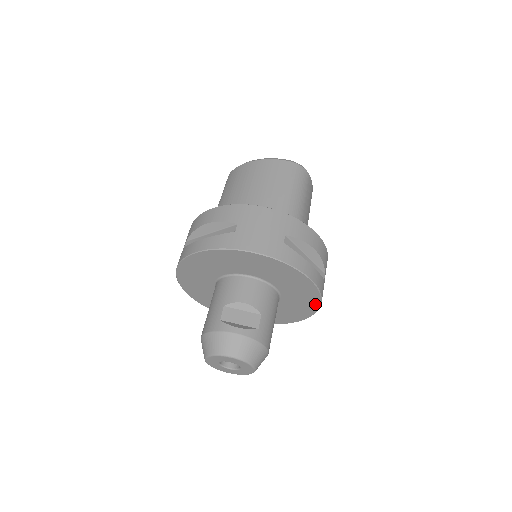
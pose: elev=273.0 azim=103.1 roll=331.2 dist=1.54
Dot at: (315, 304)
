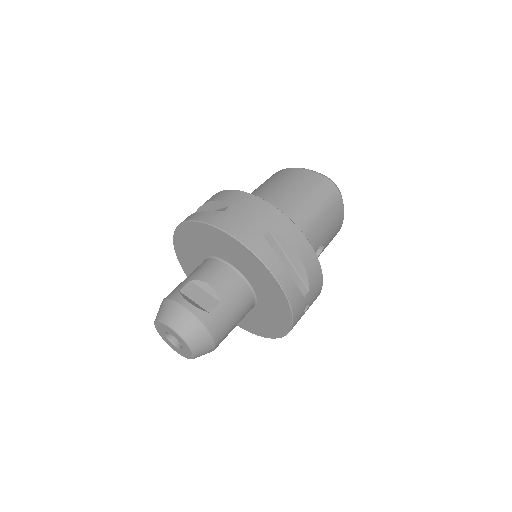
Dot at: (287, 319)
